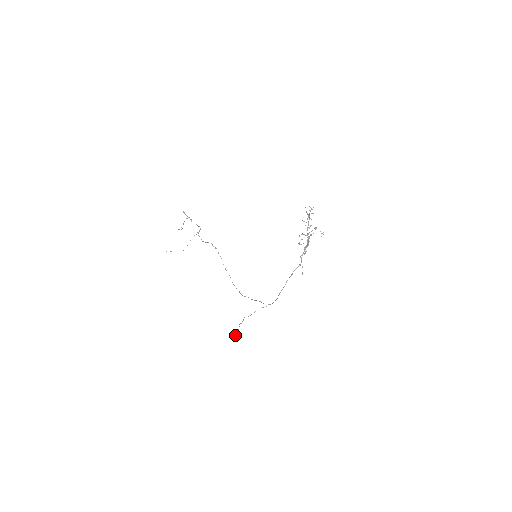
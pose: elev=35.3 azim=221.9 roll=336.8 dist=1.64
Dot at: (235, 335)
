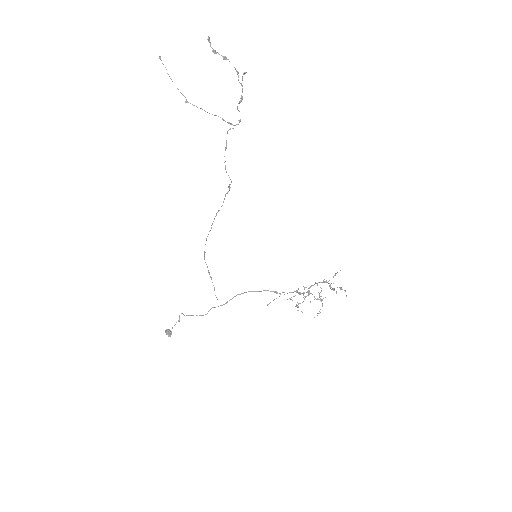
Dot at: (171, 334)
